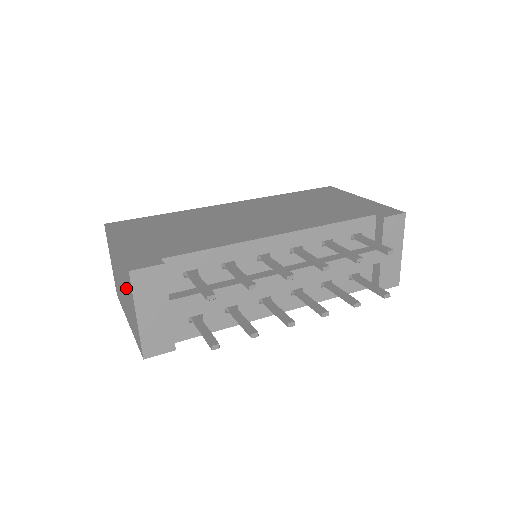
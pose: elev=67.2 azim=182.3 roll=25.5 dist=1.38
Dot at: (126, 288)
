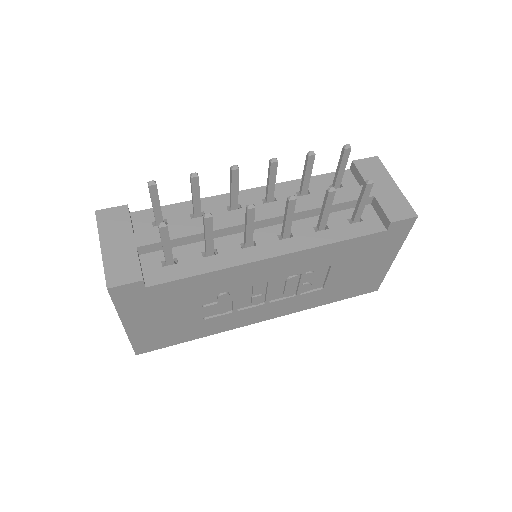
Dot at: occluded
